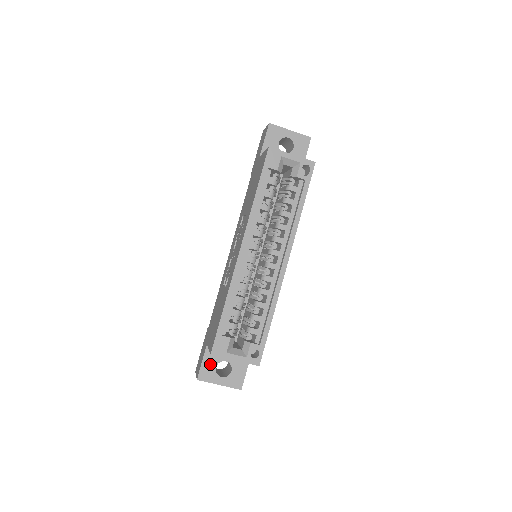
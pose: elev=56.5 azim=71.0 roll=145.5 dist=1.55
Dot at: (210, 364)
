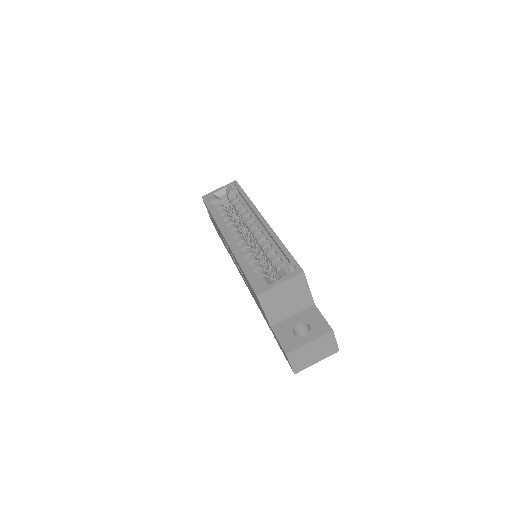
Dot at: (286, 336)
